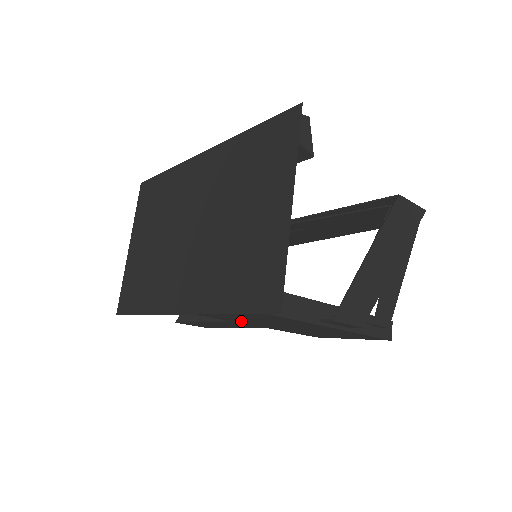
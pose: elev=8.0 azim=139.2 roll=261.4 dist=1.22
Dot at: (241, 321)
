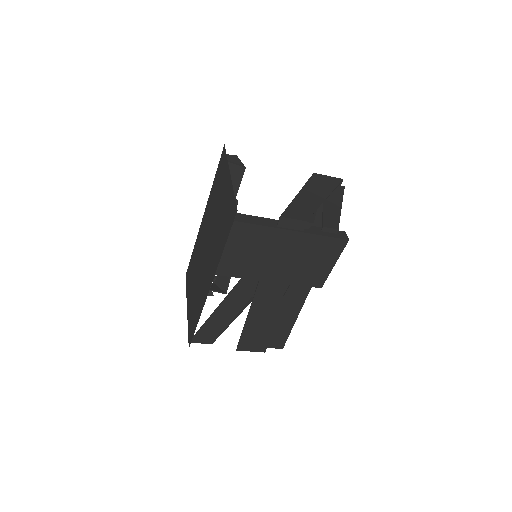
Dot at: (246, 270)
